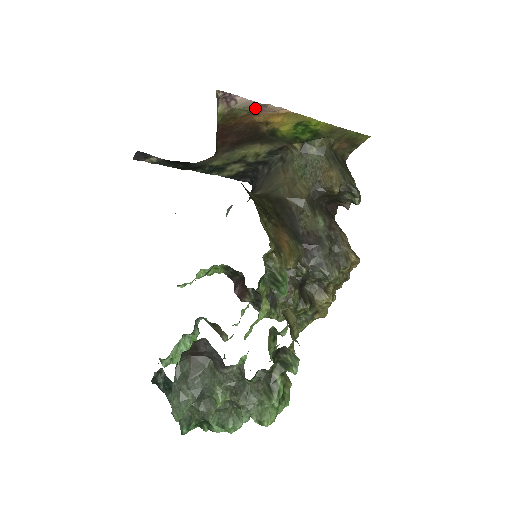
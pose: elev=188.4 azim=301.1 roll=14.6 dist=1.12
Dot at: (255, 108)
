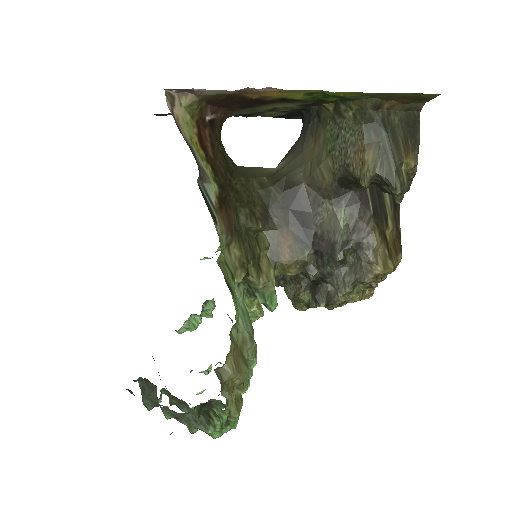
Dot at: (232, 92)
